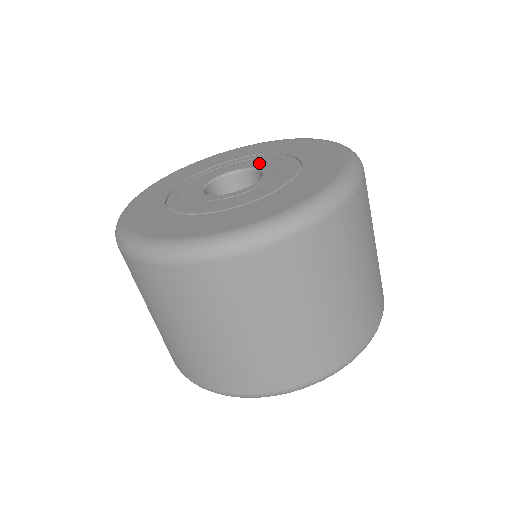
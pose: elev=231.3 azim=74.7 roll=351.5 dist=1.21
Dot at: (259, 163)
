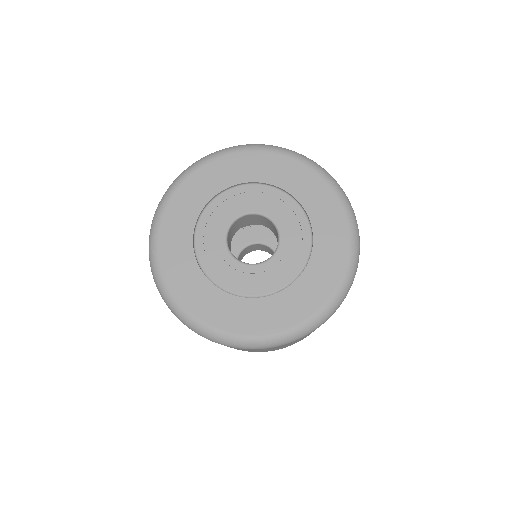
Dot at: (274, 209)
